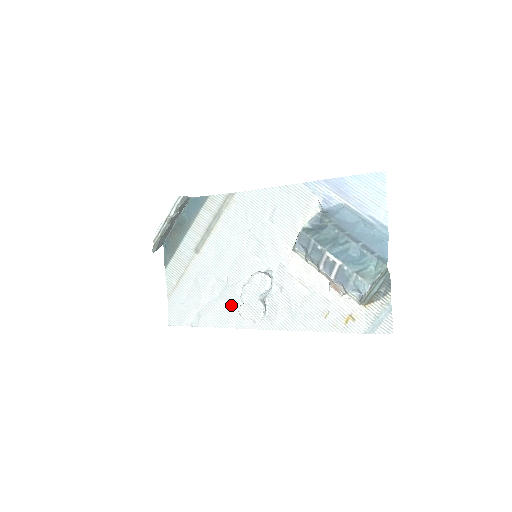
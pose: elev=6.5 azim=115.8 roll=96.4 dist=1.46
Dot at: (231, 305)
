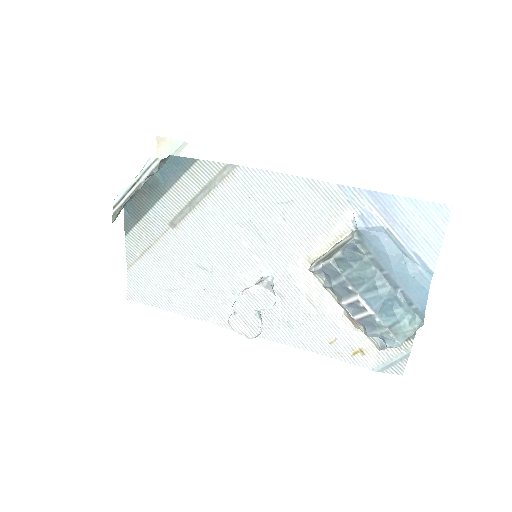
Dot at: (214, 299)
